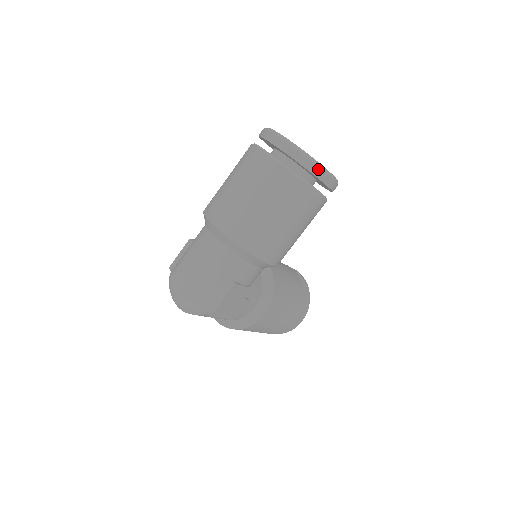
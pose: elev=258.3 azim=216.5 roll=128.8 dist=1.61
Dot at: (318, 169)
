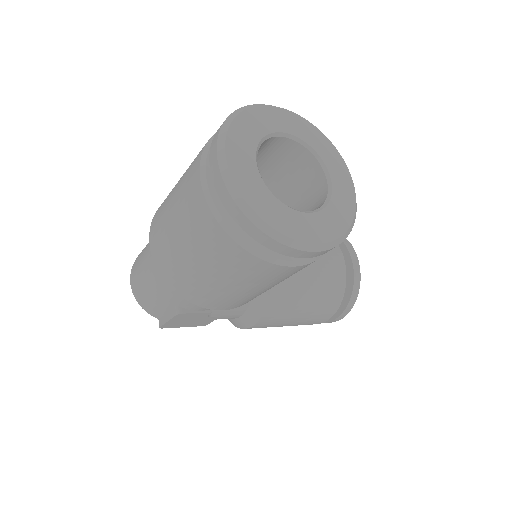
Dot at: (268, 239)
